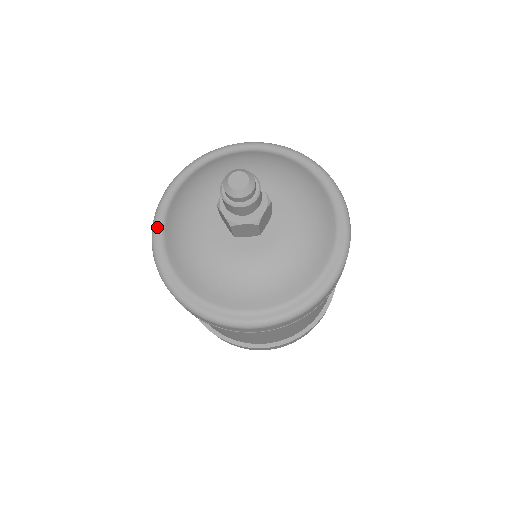
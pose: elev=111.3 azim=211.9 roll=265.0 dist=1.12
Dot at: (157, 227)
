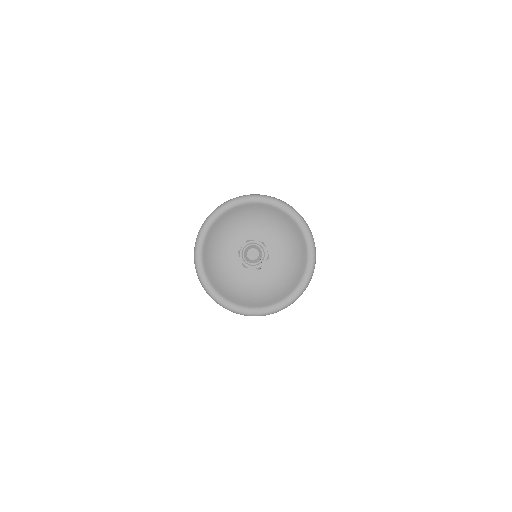
Dot at: (216, 297)
